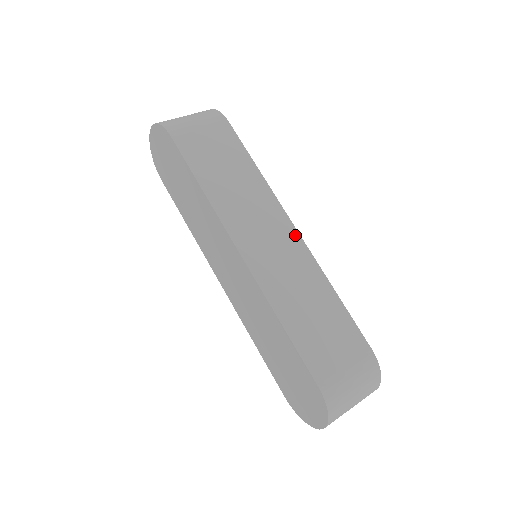
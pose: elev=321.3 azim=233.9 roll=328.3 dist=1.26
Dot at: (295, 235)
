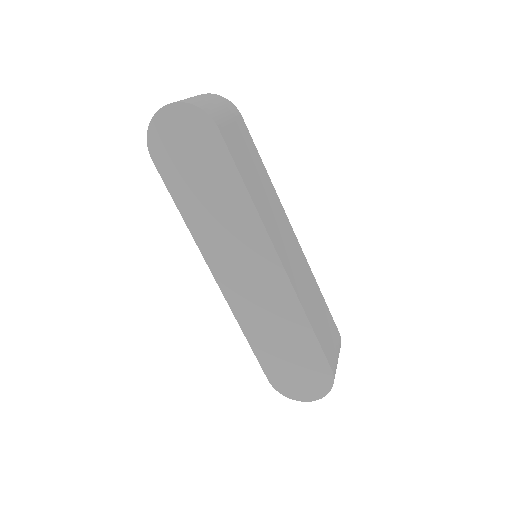
Dot at: (296, 240)
